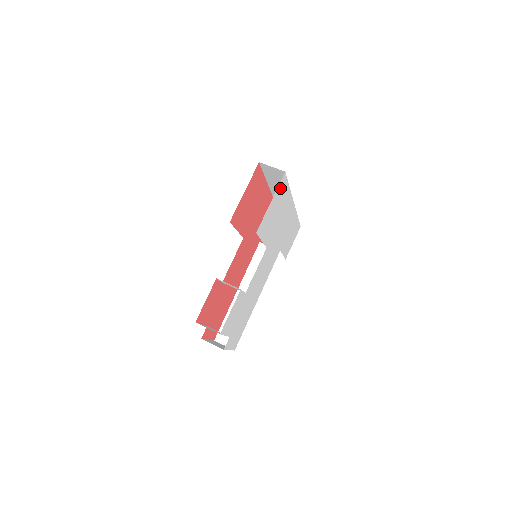
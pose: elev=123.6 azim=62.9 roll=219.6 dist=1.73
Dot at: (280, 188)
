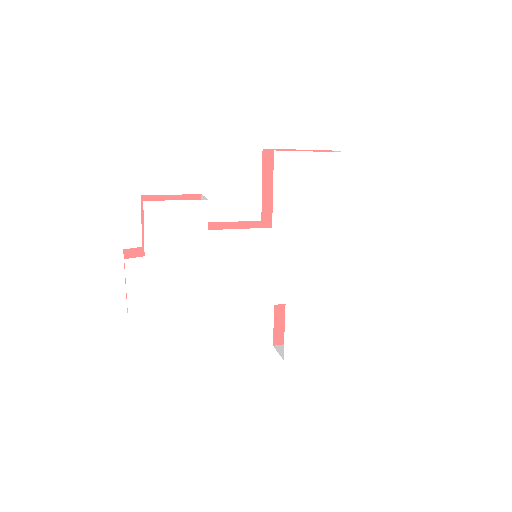
Dot at: (333, 165)
